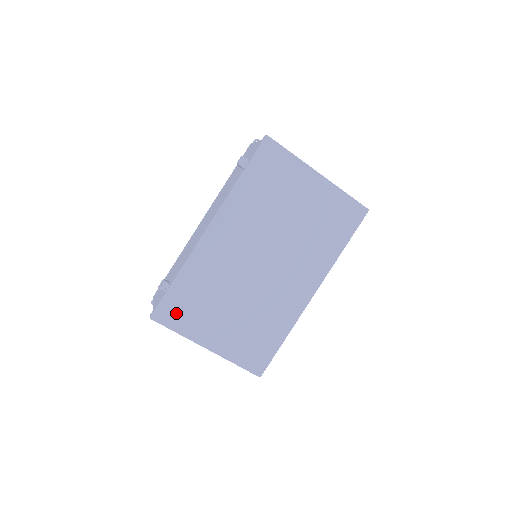
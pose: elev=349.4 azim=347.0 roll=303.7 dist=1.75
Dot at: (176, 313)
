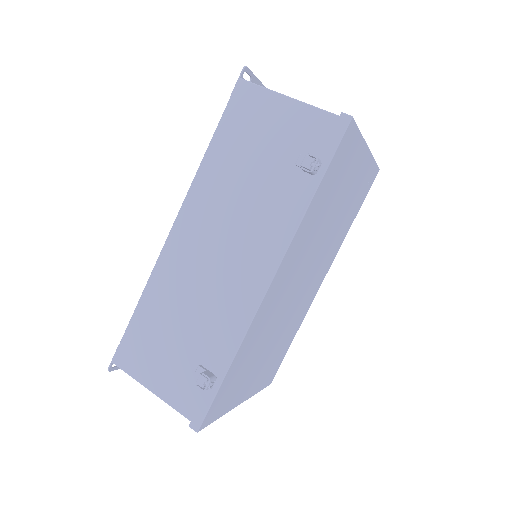
Dot at: (222, 401)
